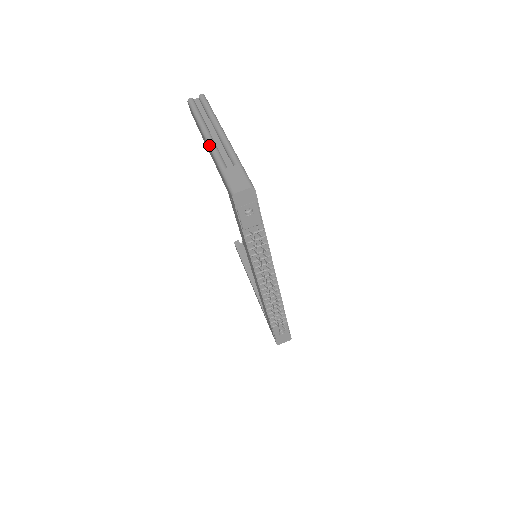
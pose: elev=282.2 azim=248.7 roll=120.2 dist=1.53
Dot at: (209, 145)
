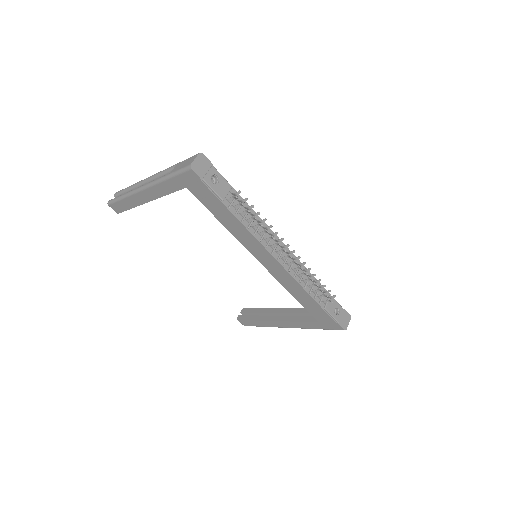
Dot at: (146, 186)
